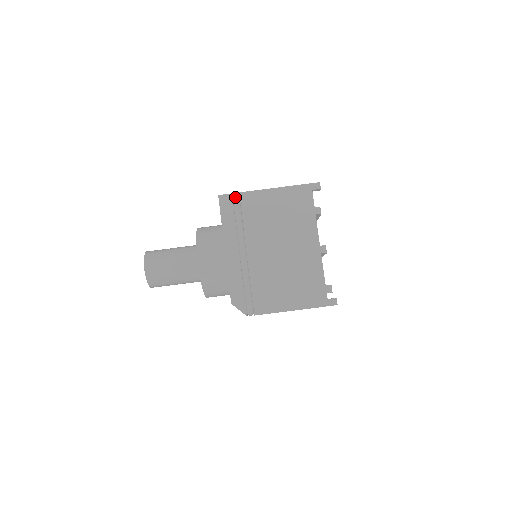
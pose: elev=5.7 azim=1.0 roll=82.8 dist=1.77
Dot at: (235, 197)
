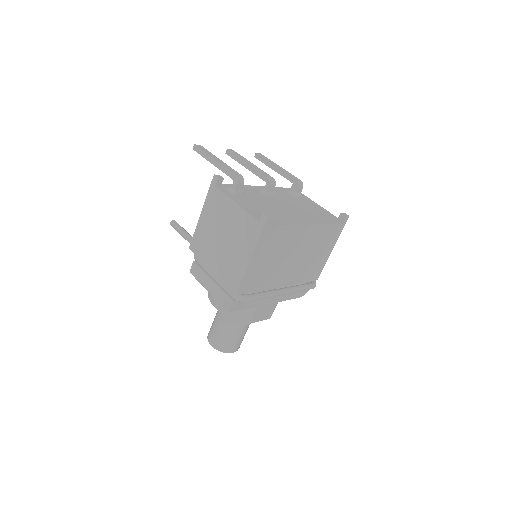
Dot at: (242, 301)
